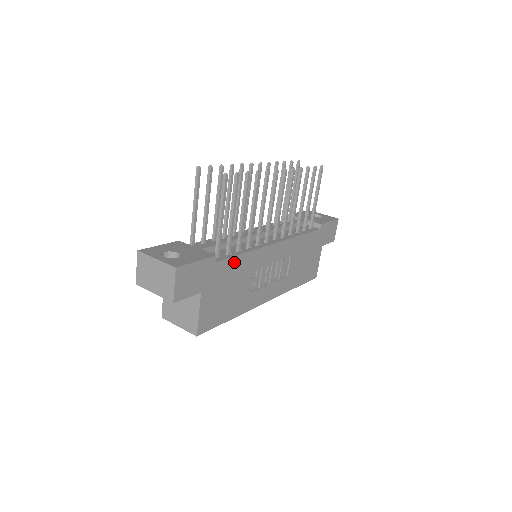
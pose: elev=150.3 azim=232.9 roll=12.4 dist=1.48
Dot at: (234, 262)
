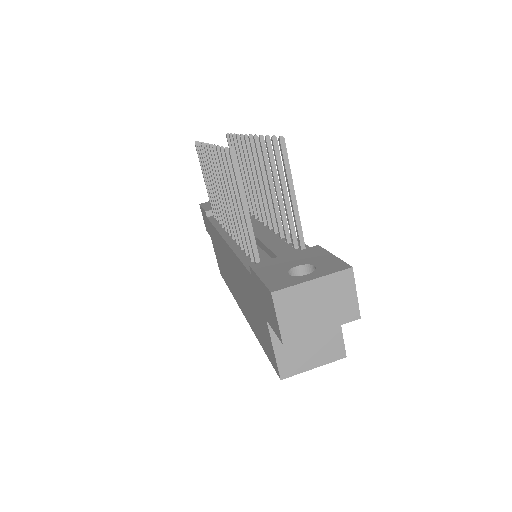
Dot at: occluded
